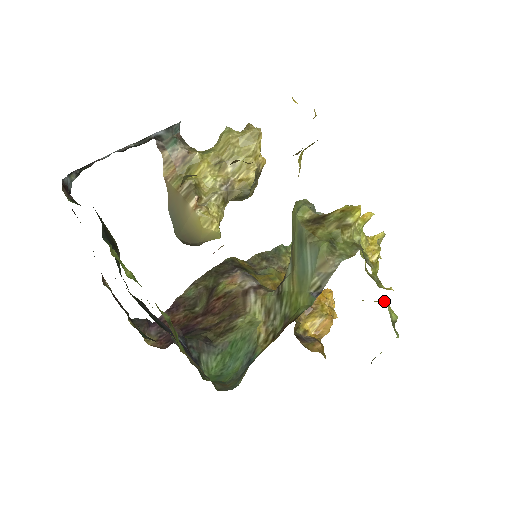
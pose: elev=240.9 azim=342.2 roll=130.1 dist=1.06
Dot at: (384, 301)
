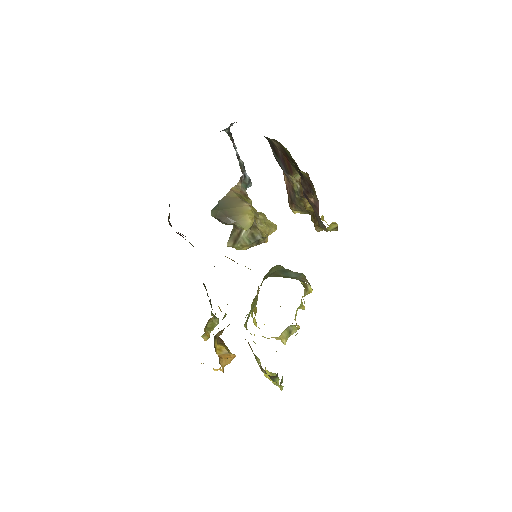
Dot at: occluded
